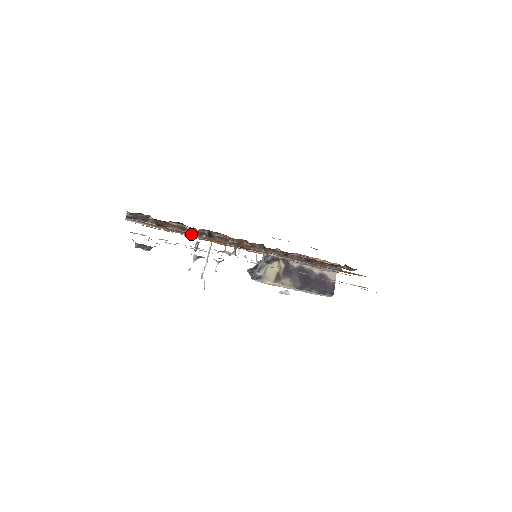
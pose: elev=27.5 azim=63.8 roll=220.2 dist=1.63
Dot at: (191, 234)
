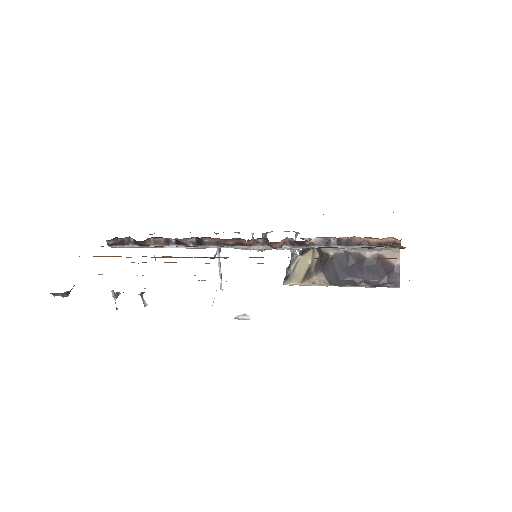
Dot at: occluded
